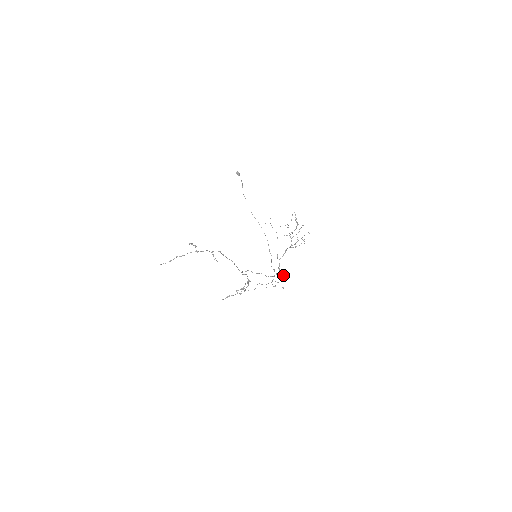
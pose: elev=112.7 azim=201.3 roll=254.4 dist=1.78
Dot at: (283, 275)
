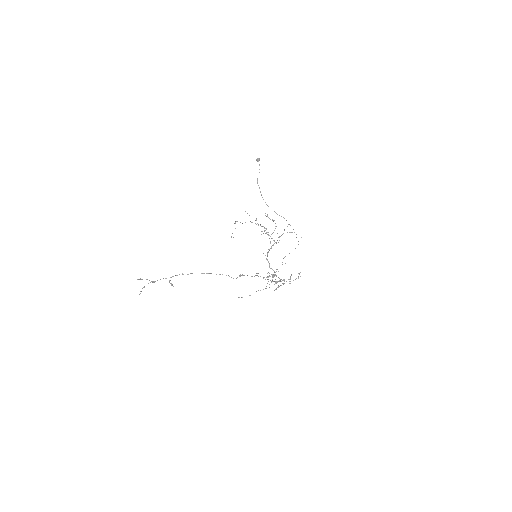
Dot at: occluded
